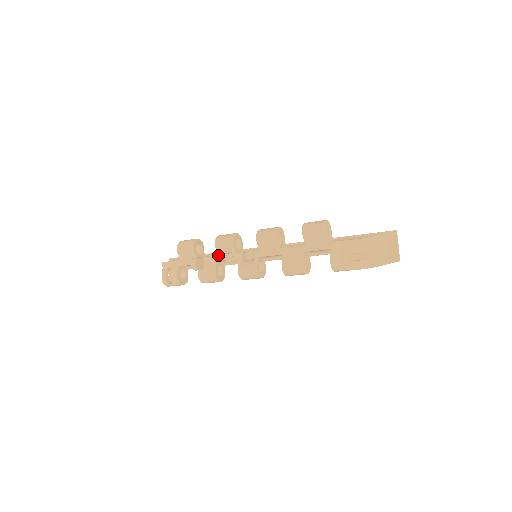
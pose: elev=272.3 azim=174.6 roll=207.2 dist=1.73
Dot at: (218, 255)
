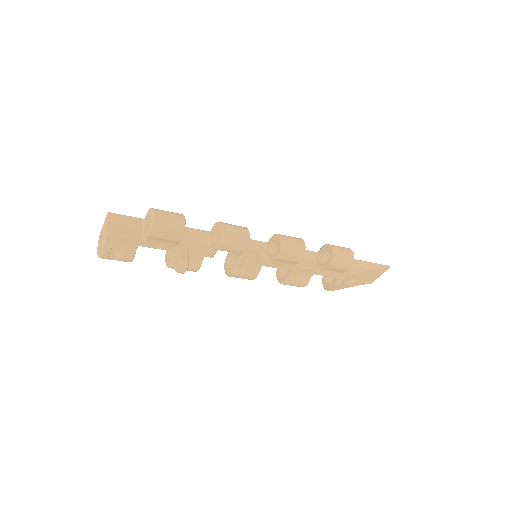
Dot at: (213, 253)
